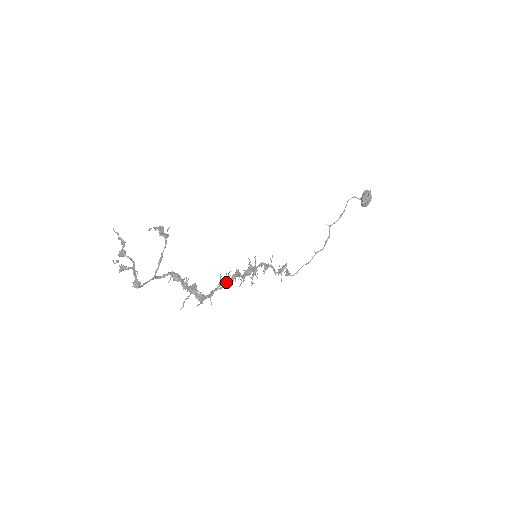
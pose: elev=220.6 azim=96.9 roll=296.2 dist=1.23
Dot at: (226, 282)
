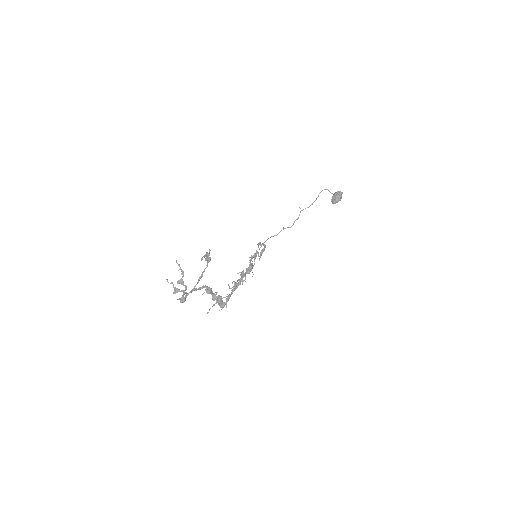
Dot at: (237, 286)
